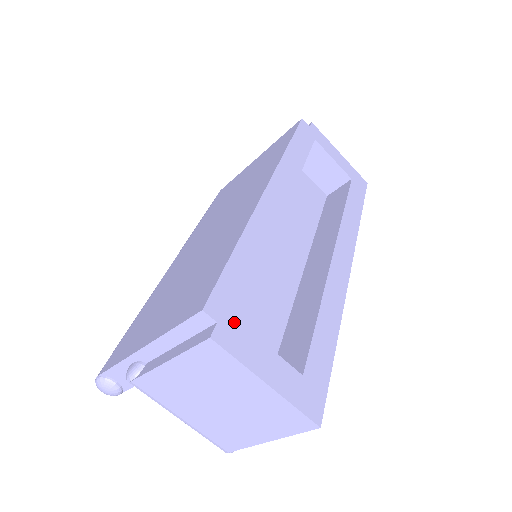
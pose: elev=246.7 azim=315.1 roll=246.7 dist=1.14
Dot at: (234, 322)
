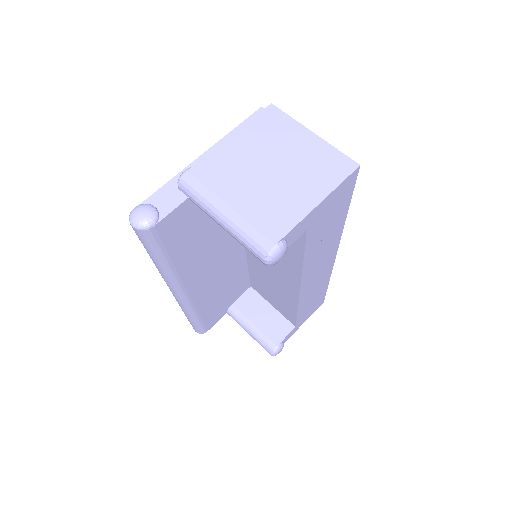
Dot at: occluded
